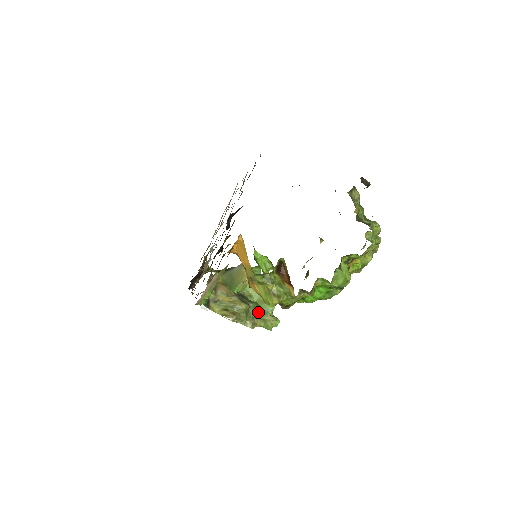
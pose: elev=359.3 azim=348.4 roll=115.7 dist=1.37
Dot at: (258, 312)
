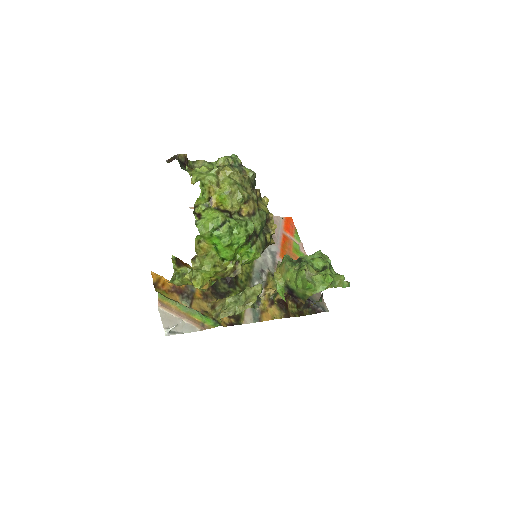
Dot at: (245, 293)
